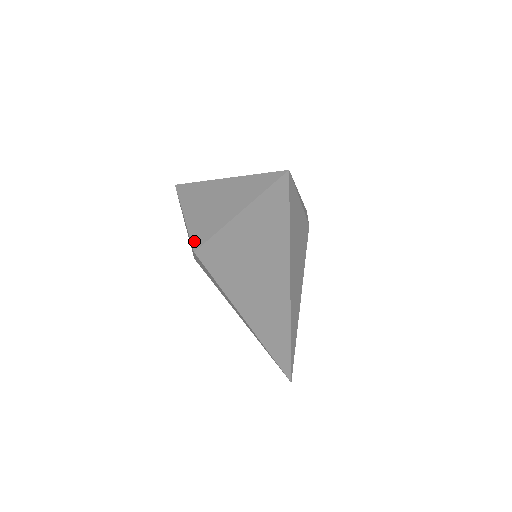
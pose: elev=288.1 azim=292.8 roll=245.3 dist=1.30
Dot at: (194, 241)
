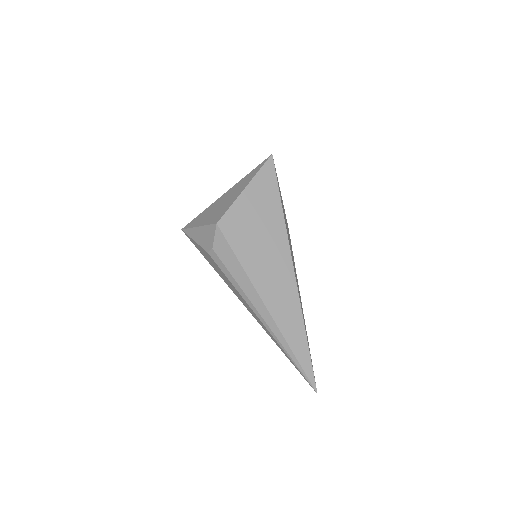
Dot at: (214, 221)
